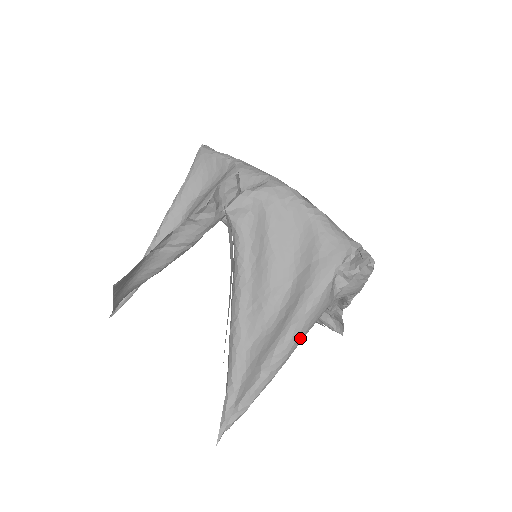
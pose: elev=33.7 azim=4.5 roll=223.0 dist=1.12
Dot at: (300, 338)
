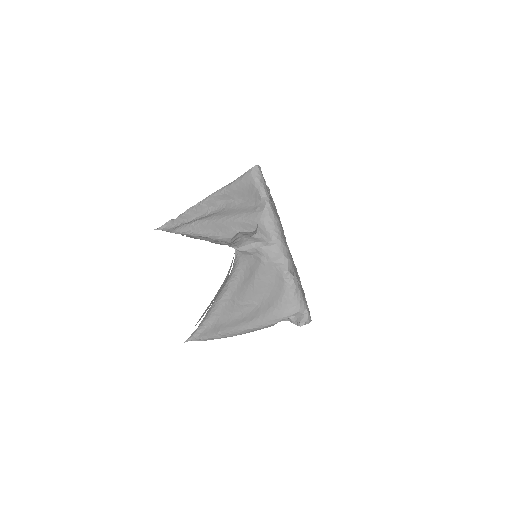
Dot at: occluded
